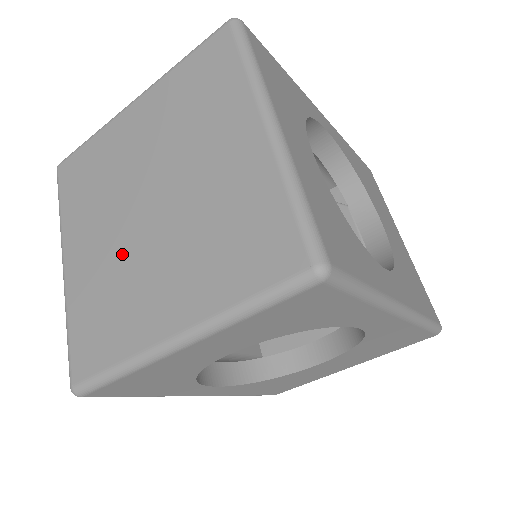
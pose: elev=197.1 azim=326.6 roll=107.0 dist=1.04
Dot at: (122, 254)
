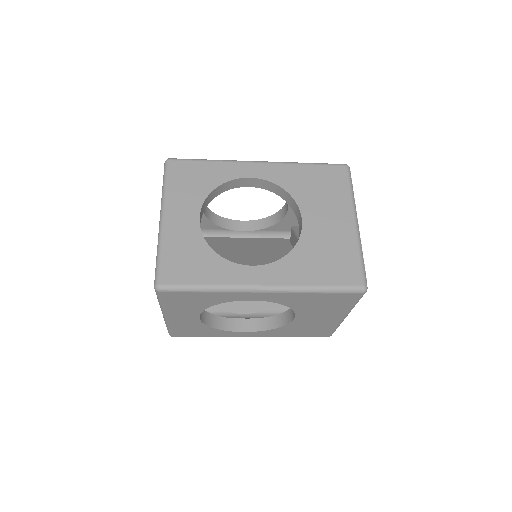
Dot at: occluded
